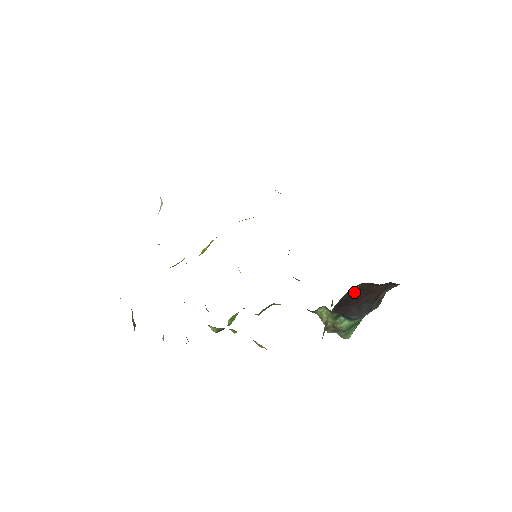
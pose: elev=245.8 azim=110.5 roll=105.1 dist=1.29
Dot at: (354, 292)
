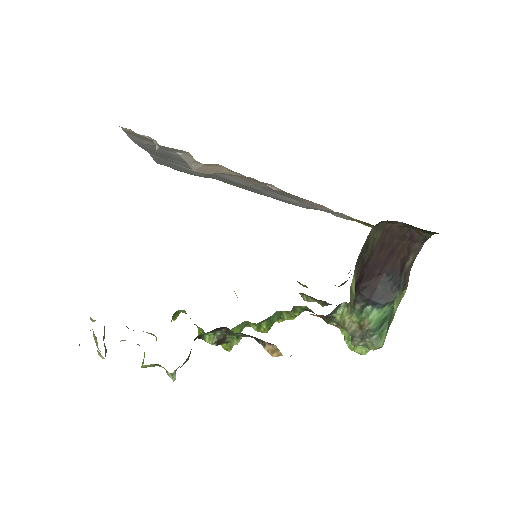
Dot at: (375, 249)
